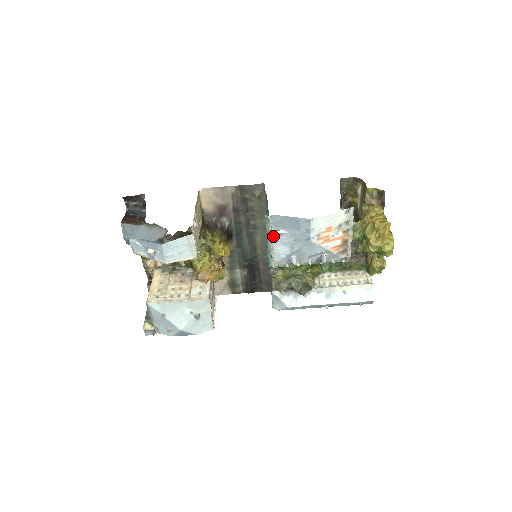
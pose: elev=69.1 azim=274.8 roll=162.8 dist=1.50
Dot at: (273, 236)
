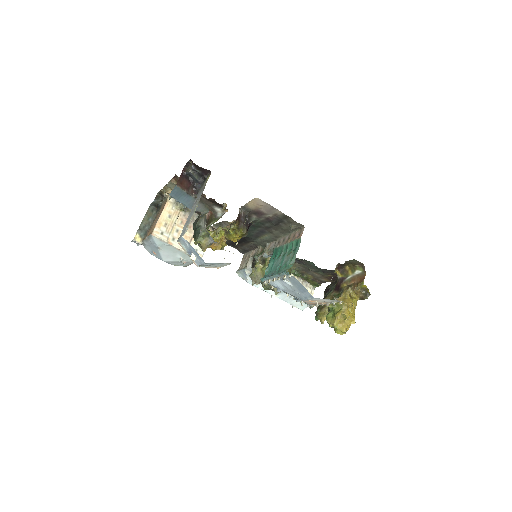
Dot at: (281, 279)
